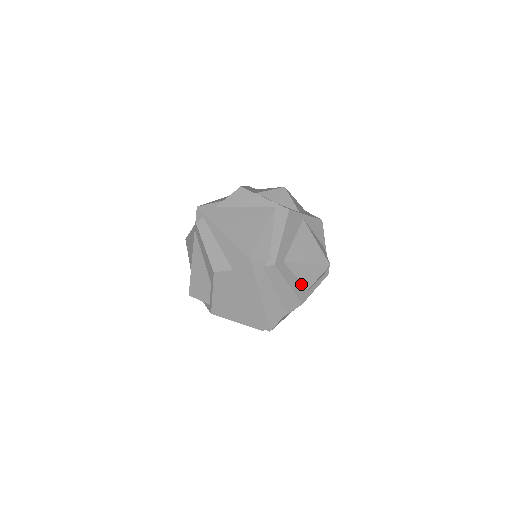
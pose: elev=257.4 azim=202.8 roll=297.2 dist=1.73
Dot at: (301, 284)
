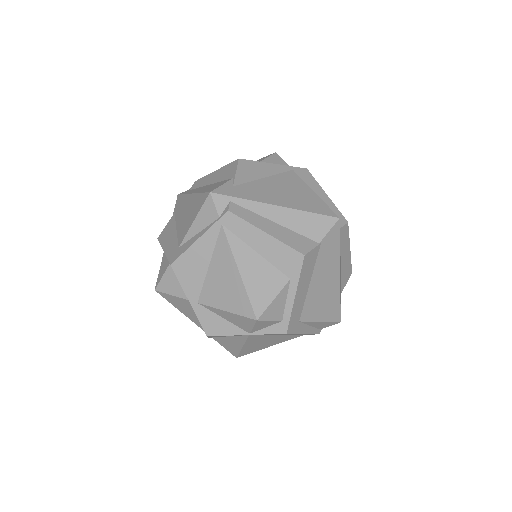
Dot at: occluded
